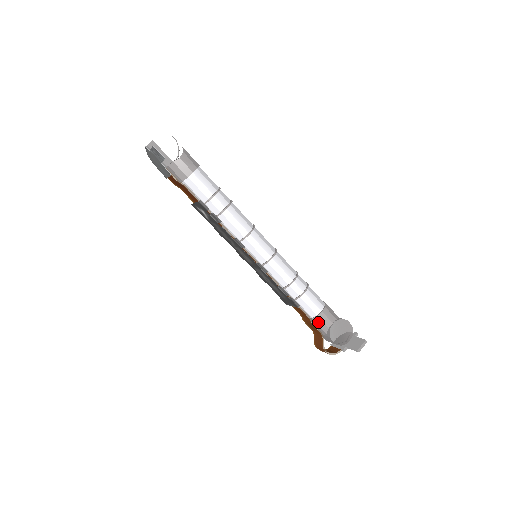
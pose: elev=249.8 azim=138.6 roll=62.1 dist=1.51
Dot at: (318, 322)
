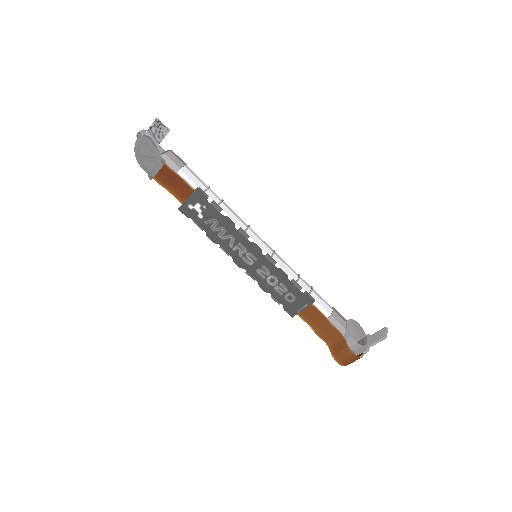
Dot at: (333, 323)
